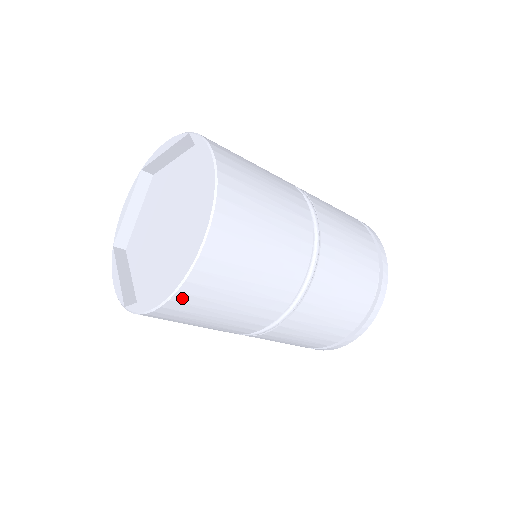
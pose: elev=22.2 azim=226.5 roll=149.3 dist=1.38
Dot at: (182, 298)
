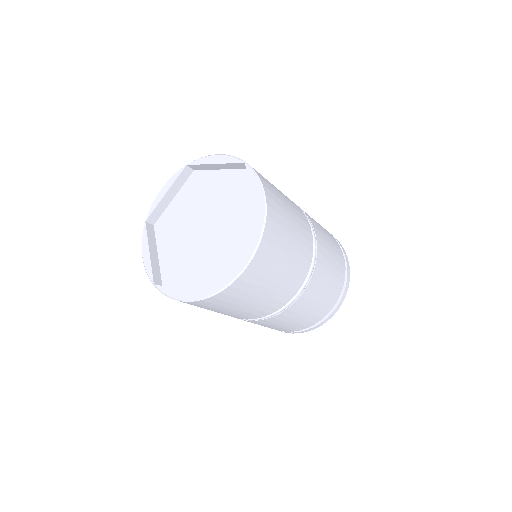
Dot at: (211, 300)
